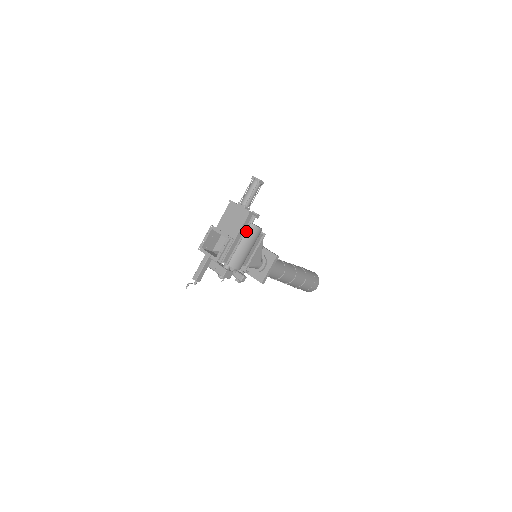
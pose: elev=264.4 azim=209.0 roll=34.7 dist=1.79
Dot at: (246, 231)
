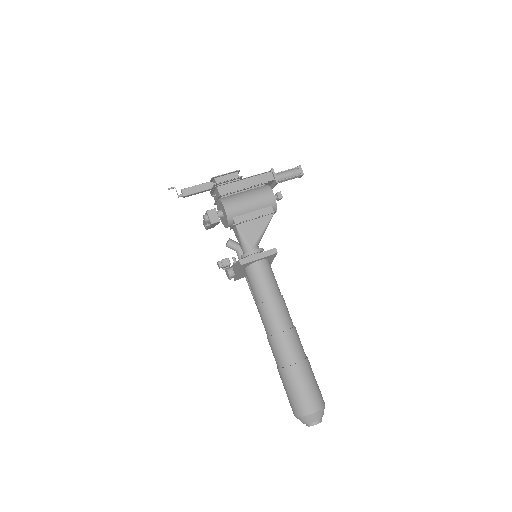
Dot at: (259, 188)
